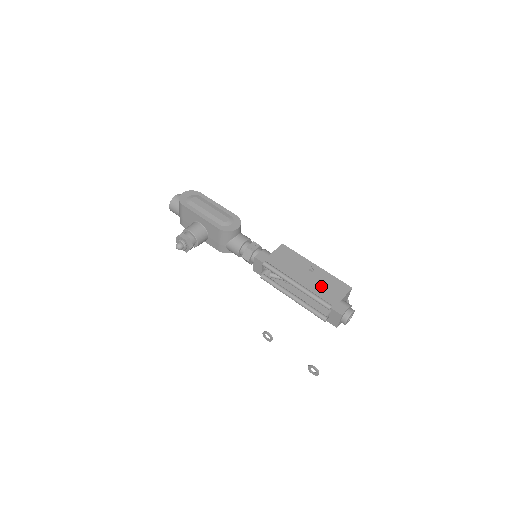
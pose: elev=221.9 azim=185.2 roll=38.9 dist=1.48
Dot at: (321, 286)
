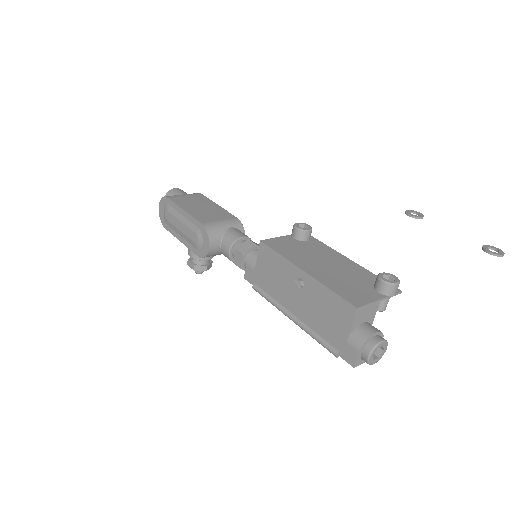
Dot at: (318, 314)
